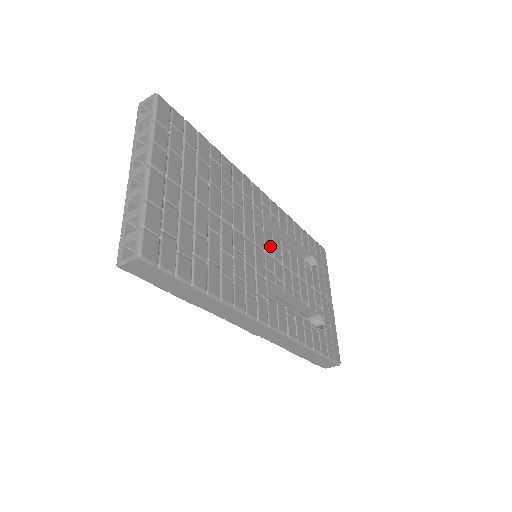
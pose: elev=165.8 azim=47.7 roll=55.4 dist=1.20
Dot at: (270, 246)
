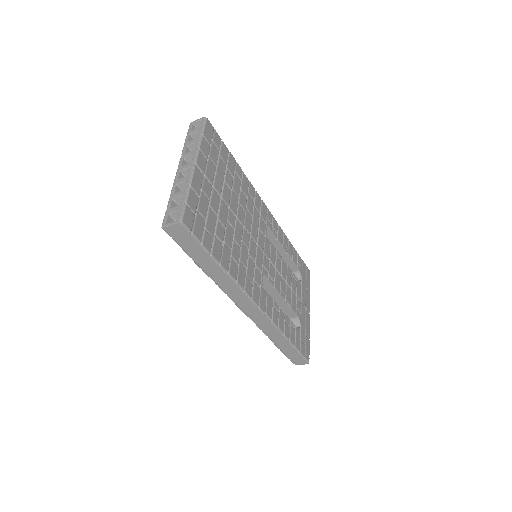
Dot at: (268, 251)
